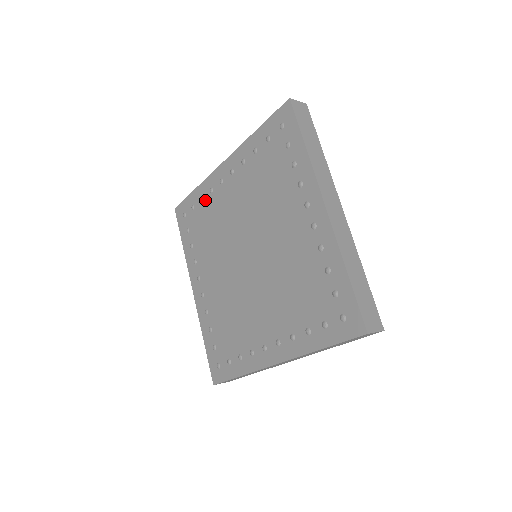
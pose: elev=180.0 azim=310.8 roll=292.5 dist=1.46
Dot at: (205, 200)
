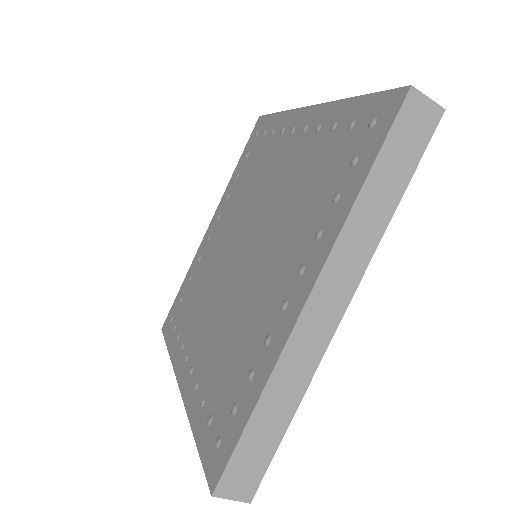
Dot at: (193, 274)
